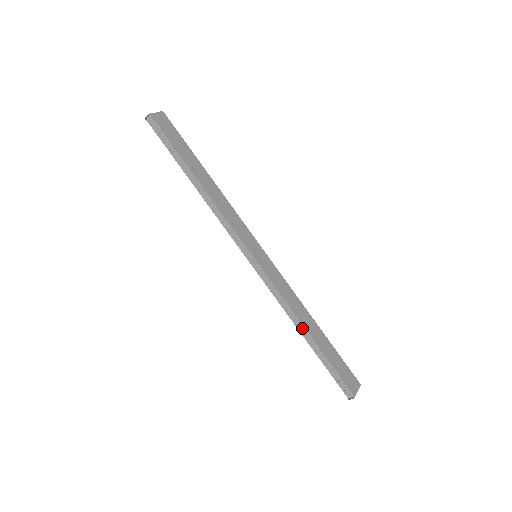
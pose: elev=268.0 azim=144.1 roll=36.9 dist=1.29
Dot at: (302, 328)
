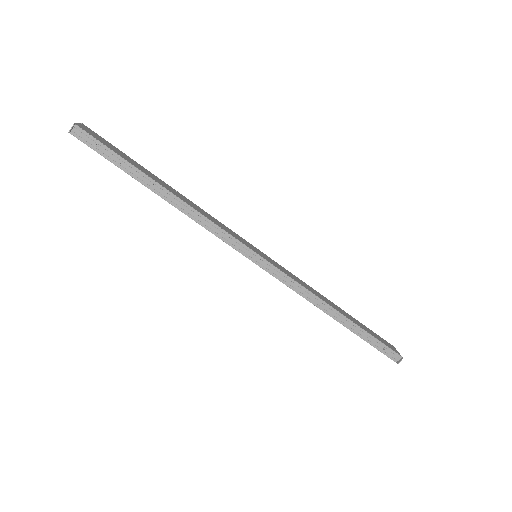
Dot at: (333, 311)
